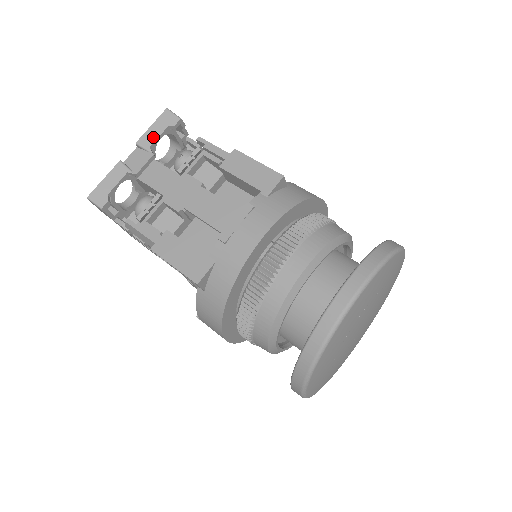
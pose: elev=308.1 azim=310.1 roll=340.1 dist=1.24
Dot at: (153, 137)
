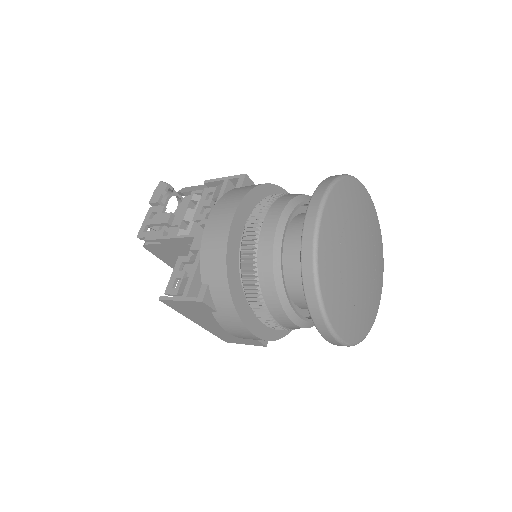
Dot at: occluded
